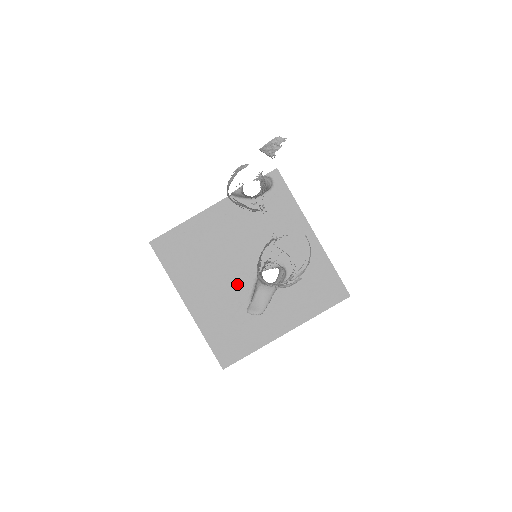
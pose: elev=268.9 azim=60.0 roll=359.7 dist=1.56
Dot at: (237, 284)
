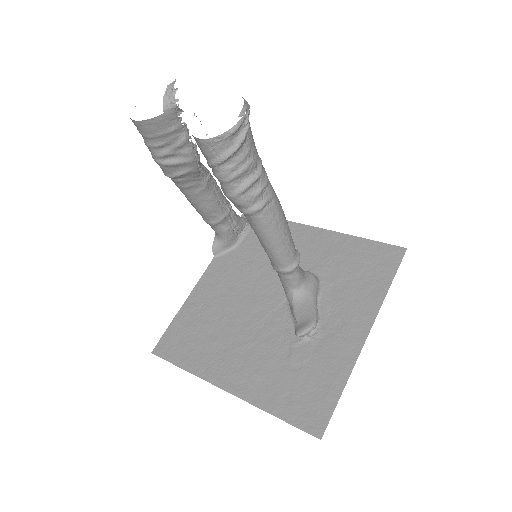
Dot at: (271, 326)
